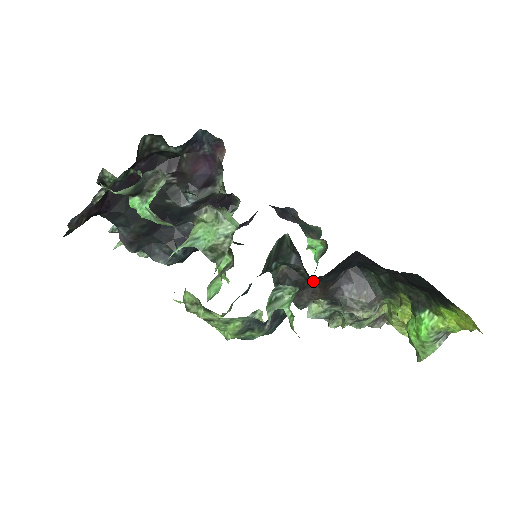
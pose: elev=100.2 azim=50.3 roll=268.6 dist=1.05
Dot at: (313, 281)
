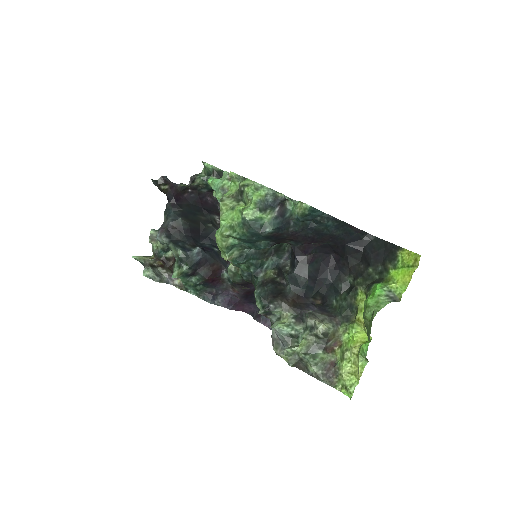
Dot at: (295, 269)
